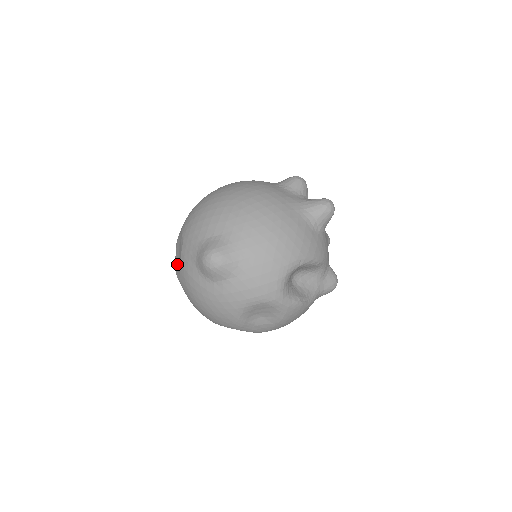
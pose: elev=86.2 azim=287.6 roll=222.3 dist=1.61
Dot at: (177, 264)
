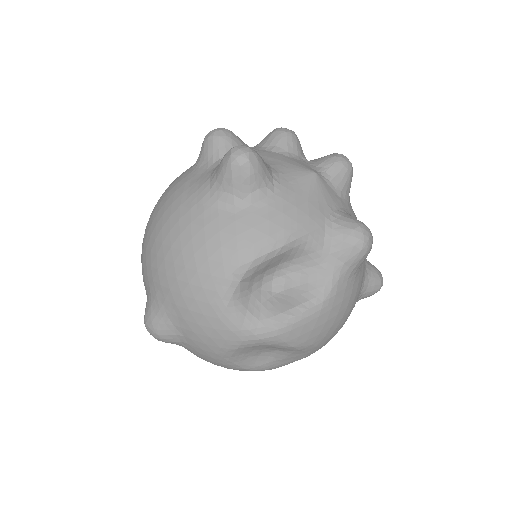
Dot at: occluded
